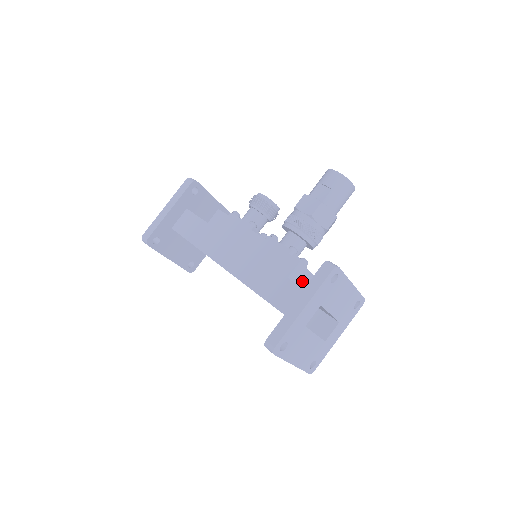
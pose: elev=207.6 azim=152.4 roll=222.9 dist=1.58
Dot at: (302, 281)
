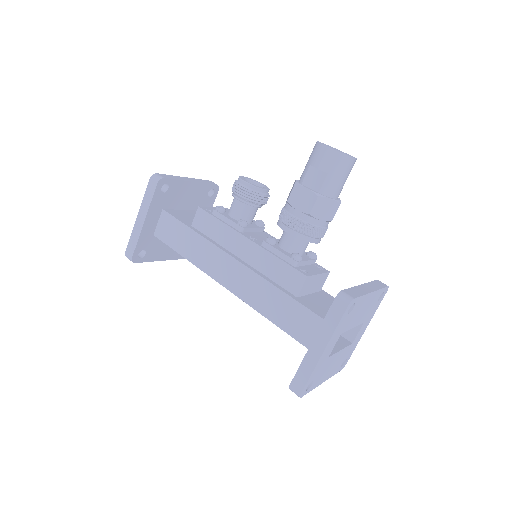
Dot at: (314, 286)
